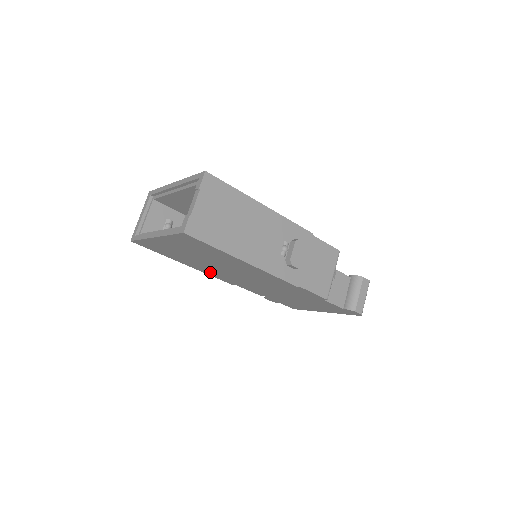
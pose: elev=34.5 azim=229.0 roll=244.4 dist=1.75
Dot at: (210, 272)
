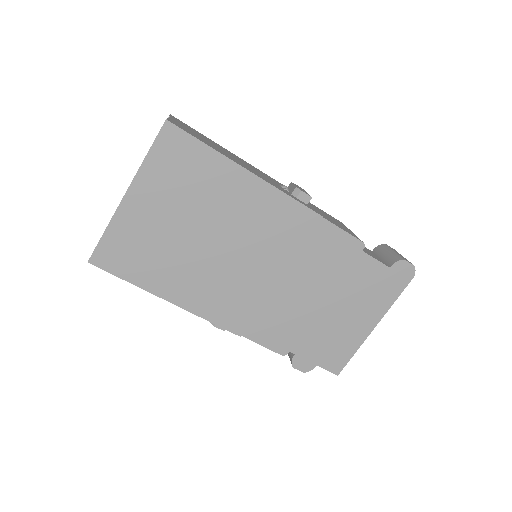
Dot at: (206, 299)
